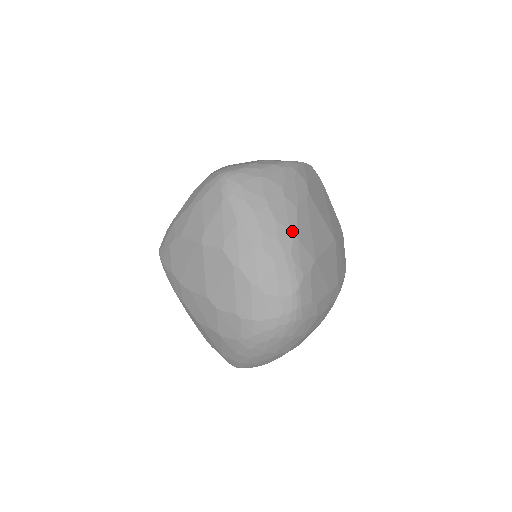
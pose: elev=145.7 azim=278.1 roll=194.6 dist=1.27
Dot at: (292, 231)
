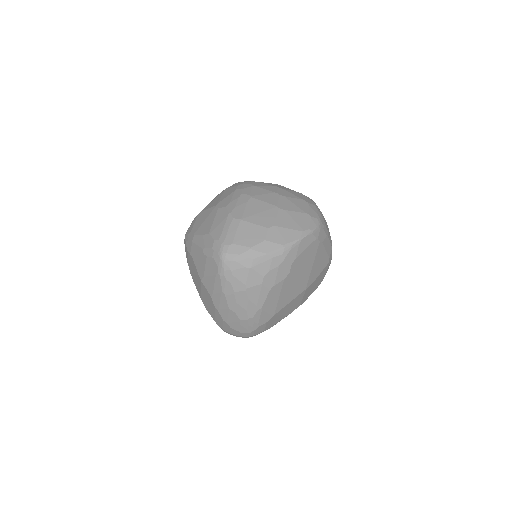
Dot at: (259, 306)
